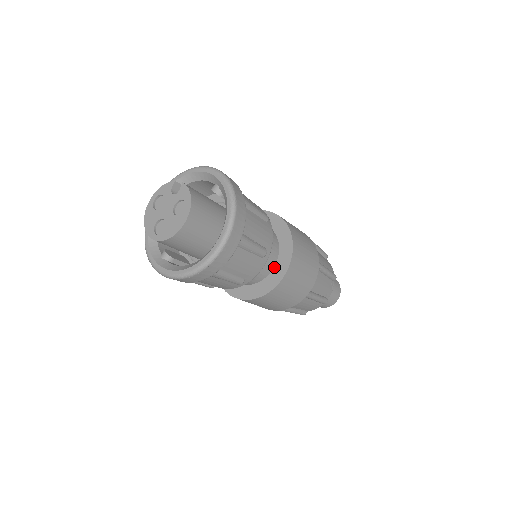
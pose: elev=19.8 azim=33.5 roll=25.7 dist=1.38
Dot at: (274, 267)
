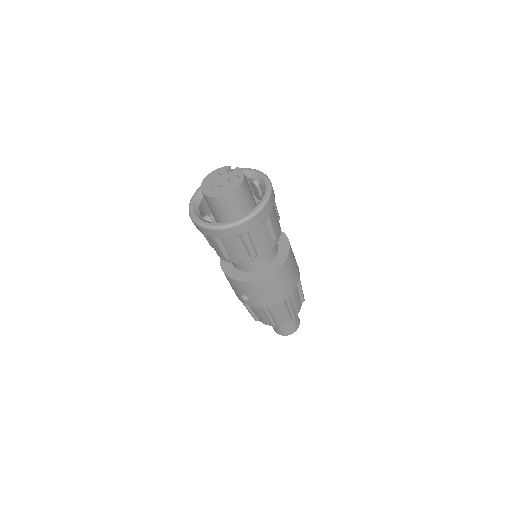
Dot at: (273, 260)
